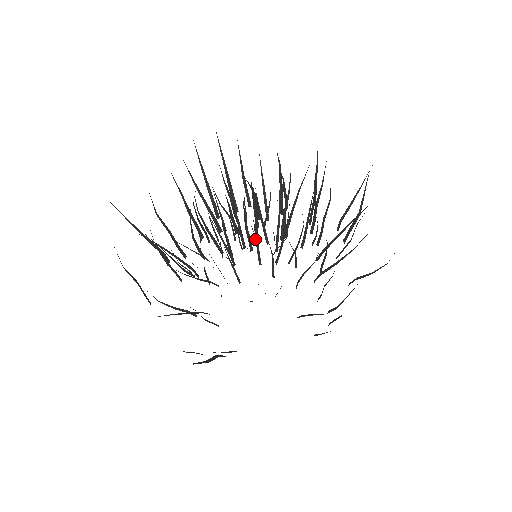
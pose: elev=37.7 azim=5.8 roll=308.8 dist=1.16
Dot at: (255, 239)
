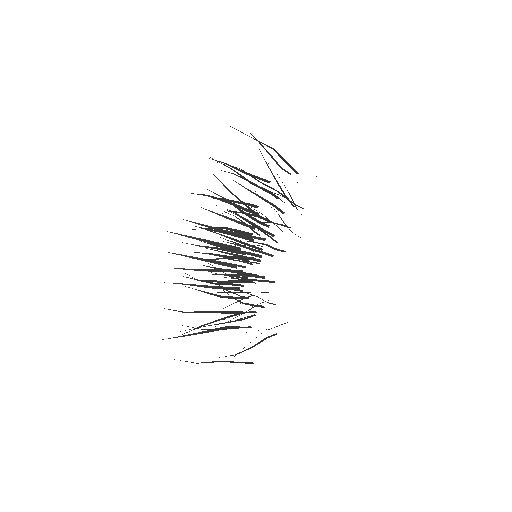
Dot at: occluded
